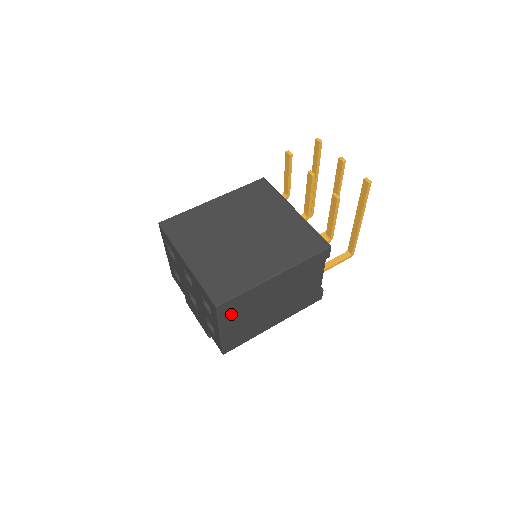
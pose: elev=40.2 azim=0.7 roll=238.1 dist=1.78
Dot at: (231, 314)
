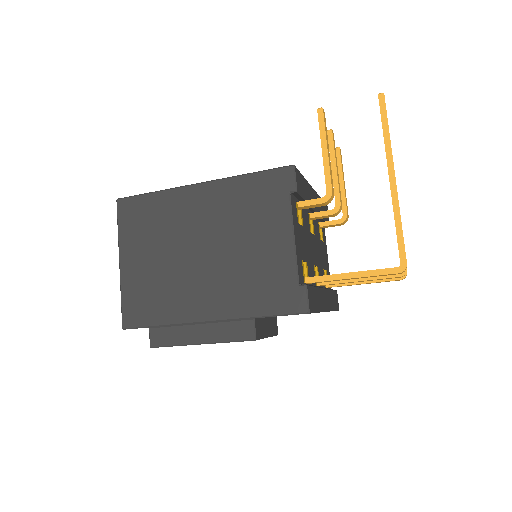
Dot at: (135, 230)
